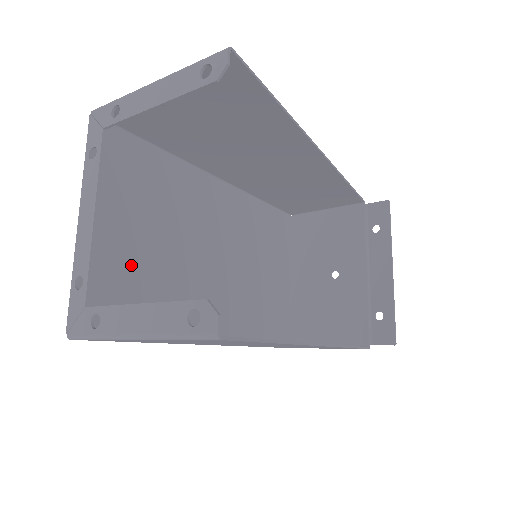
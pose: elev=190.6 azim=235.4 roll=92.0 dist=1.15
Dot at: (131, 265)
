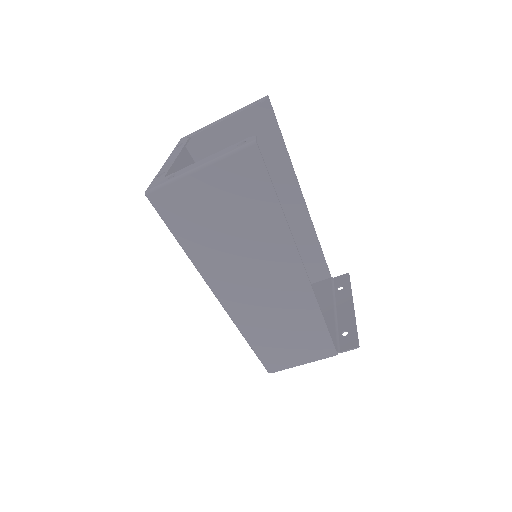
Dot at: occluded
